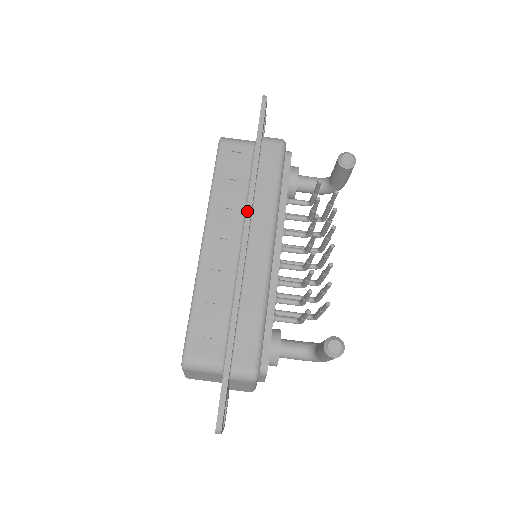
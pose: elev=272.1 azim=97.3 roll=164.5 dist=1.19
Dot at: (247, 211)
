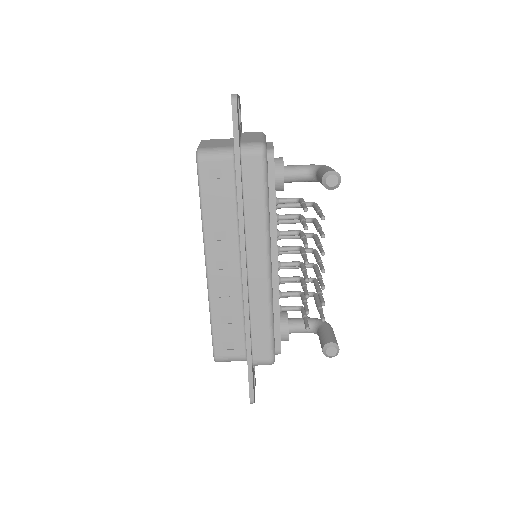
Dot at: (240, 238)
